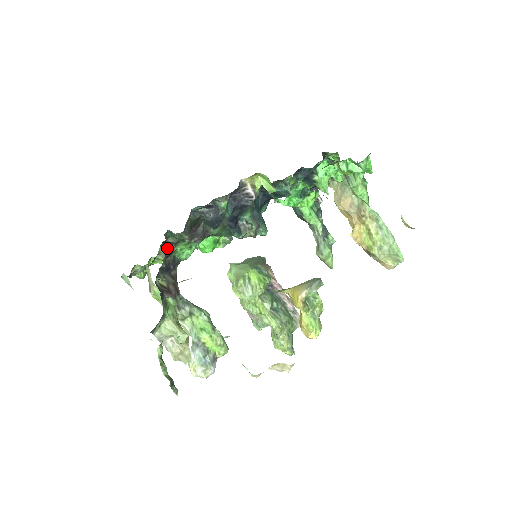
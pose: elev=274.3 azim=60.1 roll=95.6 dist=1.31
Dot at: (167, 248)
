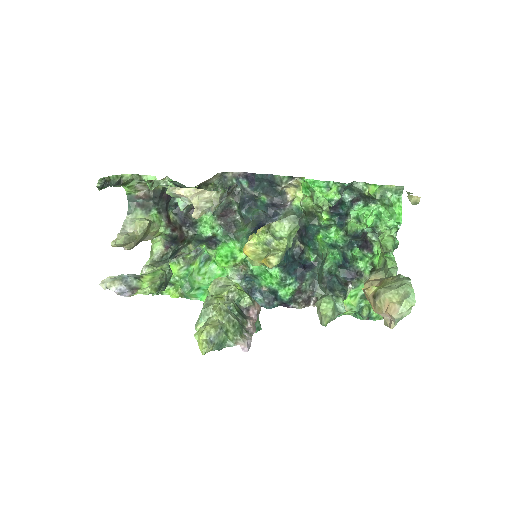
Dot at: occluded
